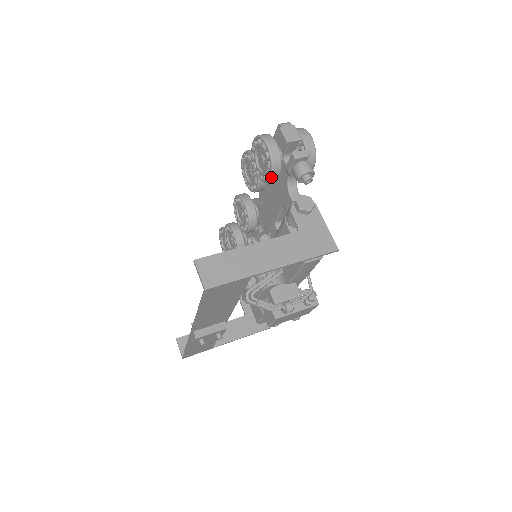
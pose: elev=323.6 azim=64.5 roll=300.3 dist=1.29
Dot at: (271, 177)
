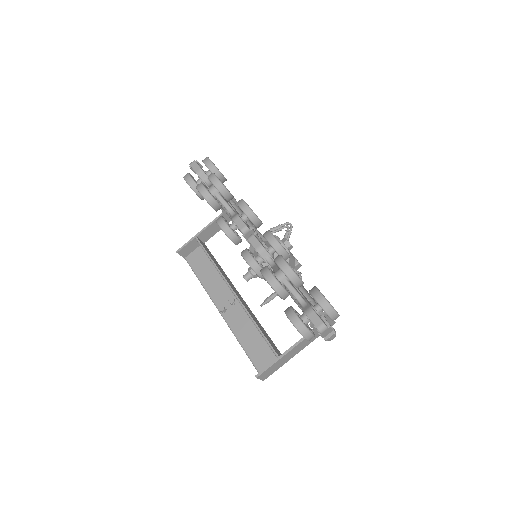
Dot at: occluded
